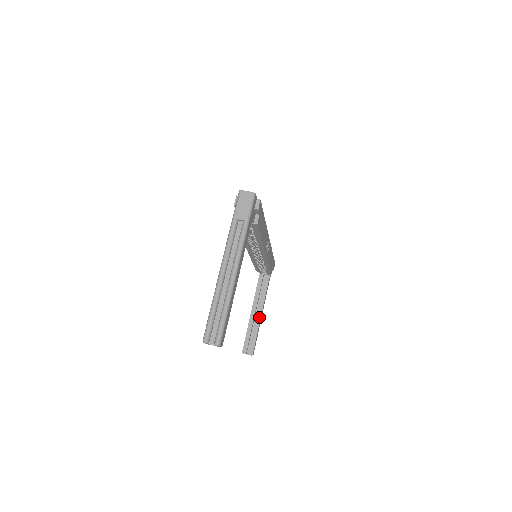
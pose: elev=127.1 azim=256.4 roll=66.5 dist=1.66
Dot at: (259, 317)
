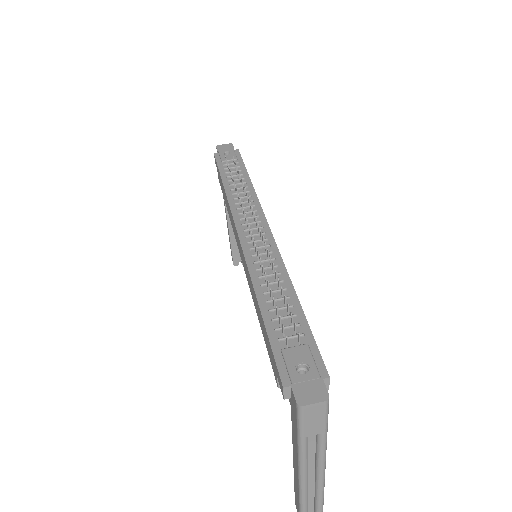
Dot at: occluded
